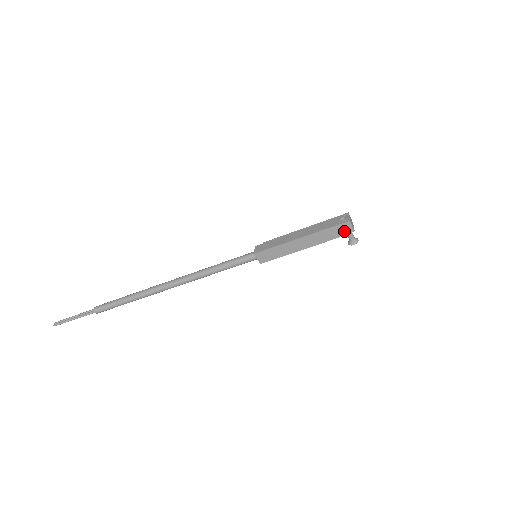
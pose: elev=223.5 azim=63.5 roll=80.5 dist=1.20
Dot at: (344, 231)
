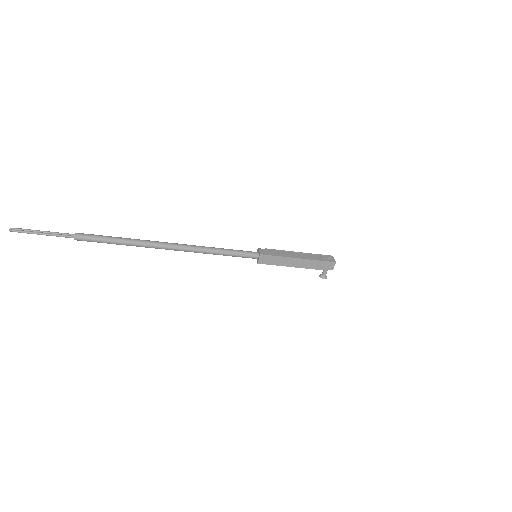
Dot at: (327, 267)
